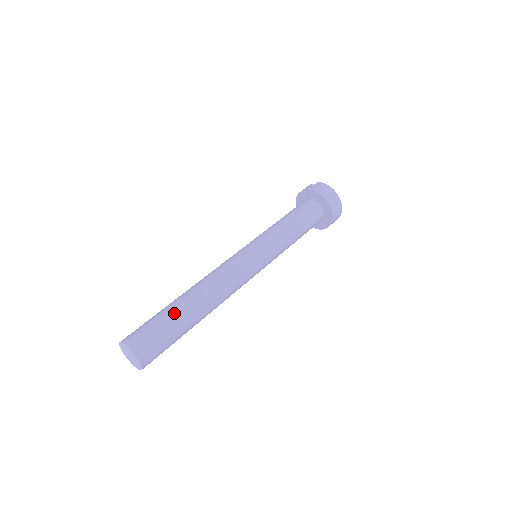
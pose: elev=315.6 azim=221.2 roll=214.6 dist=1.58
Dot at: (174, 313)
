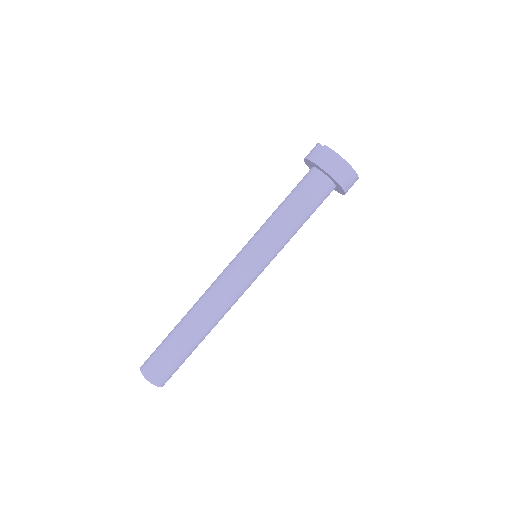
Dot at: (177, 342)
